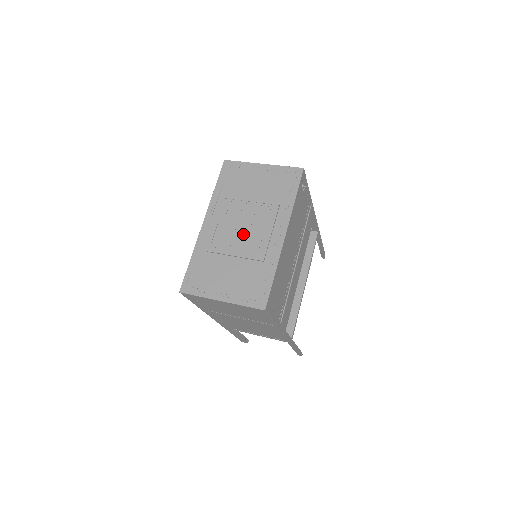
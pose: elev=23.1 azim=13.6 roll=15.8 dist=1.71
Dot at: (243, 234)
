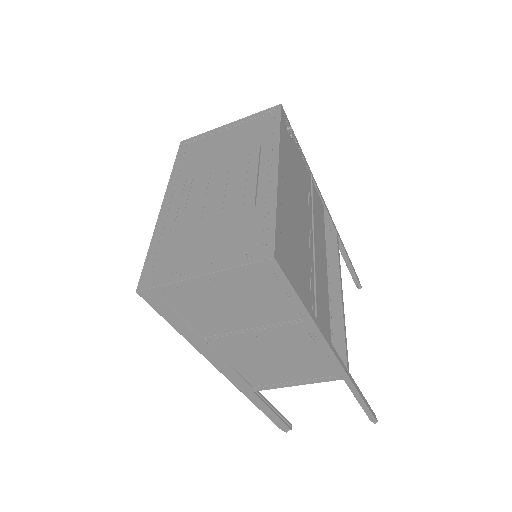
Dot at: (218, 191)
